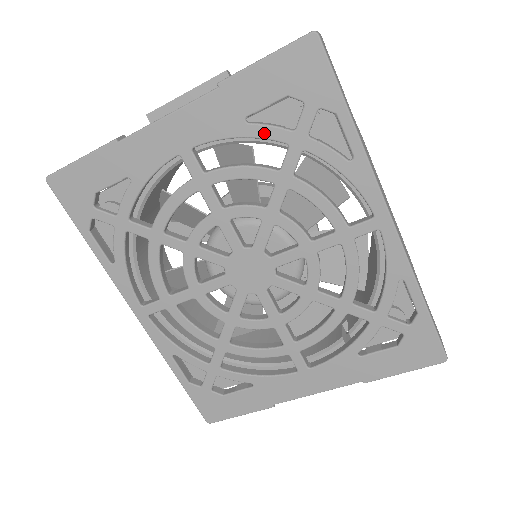
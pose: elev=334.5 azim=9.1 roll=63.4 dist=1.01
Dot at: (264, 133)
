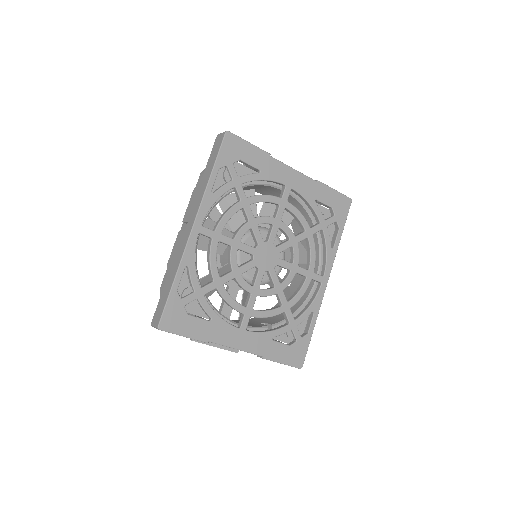
Dot at: (317, 211)
